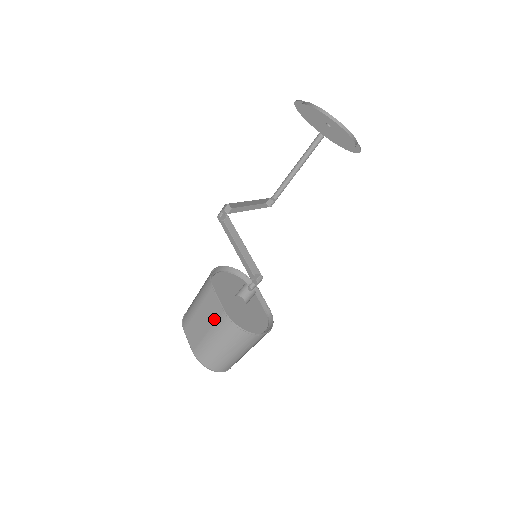
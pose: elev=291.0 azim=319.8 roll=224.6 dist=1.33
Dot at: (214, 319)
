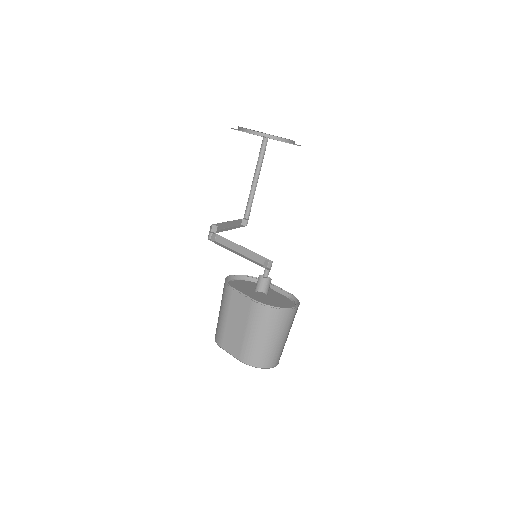
Dot at: (246, 314)
